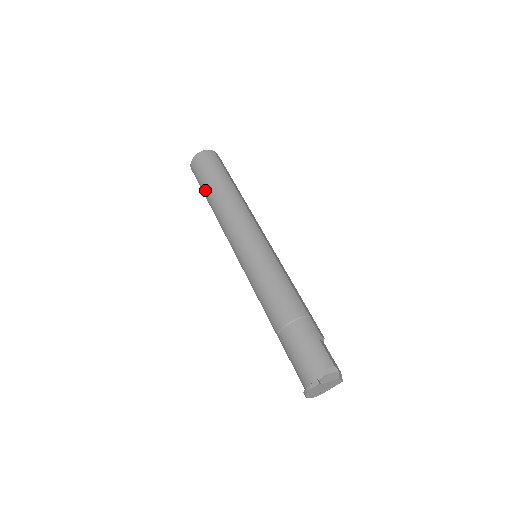
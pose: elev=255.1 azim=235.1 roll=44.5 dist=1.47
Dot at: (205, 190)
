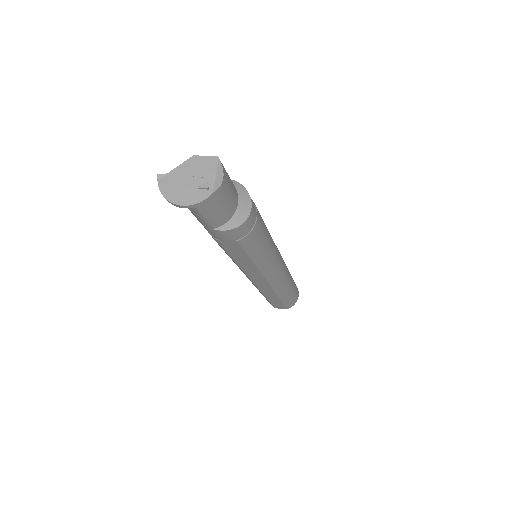
Dot at: occluded
